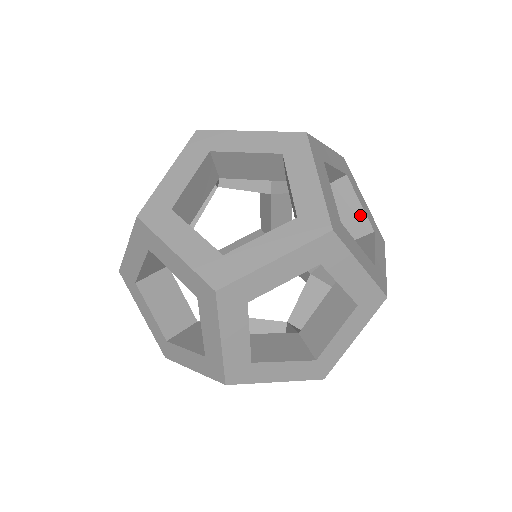
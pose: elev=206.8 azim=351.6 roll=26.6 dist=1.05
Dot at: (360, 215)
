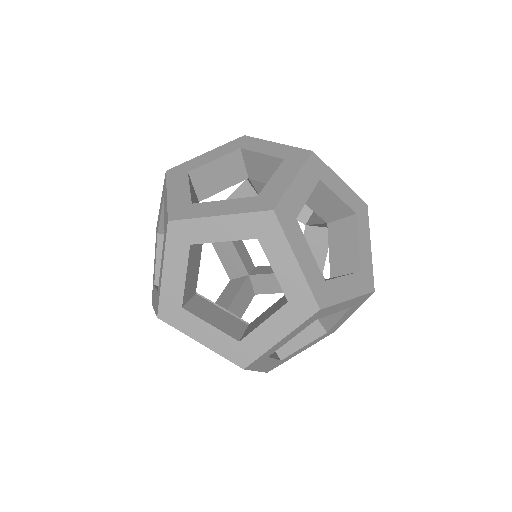
Dot at: (340, 204)
